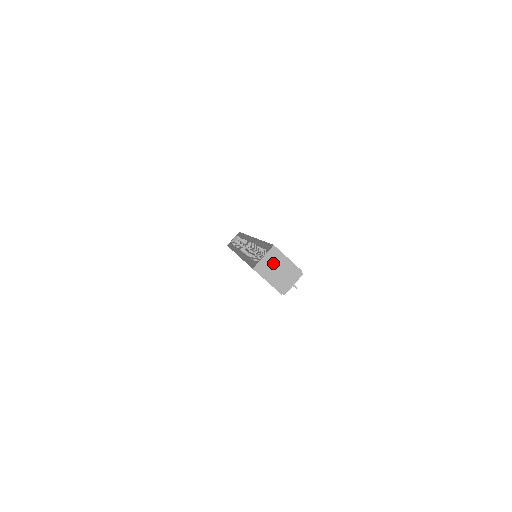
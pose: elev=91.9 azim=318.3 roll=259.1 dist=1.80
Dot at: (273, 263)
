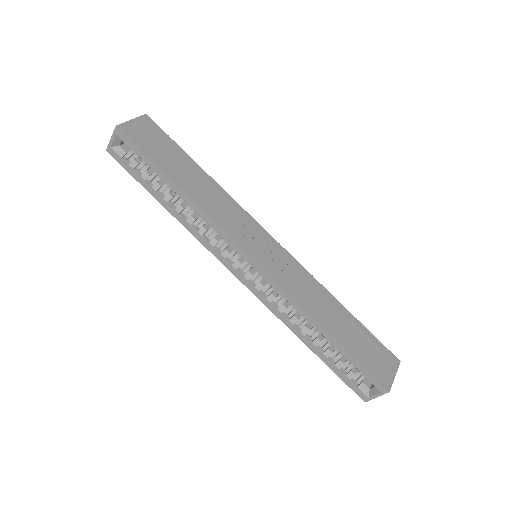
Dot at: occluded
